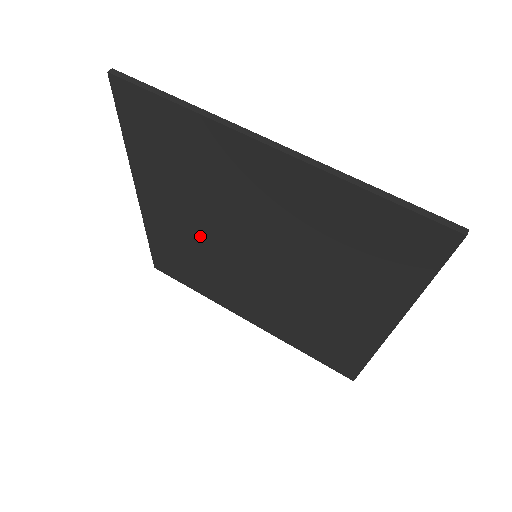
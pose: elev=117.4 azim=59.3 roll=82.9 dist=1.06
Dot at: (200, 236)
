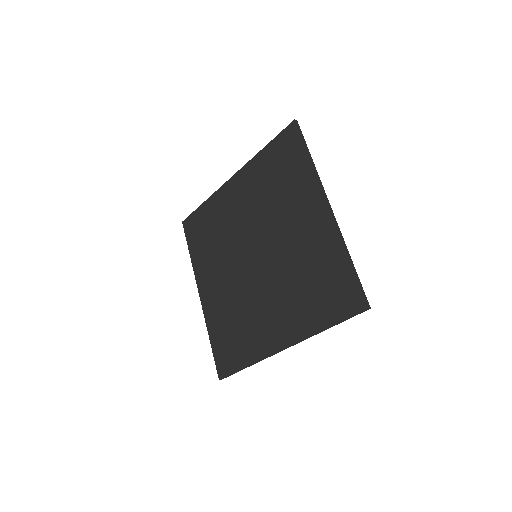
Dot at: (238, 223)
